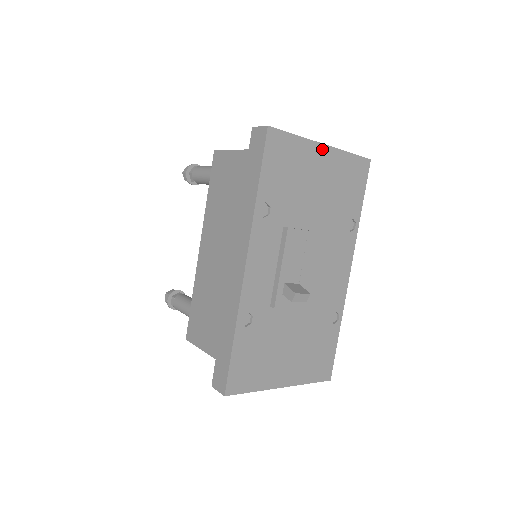
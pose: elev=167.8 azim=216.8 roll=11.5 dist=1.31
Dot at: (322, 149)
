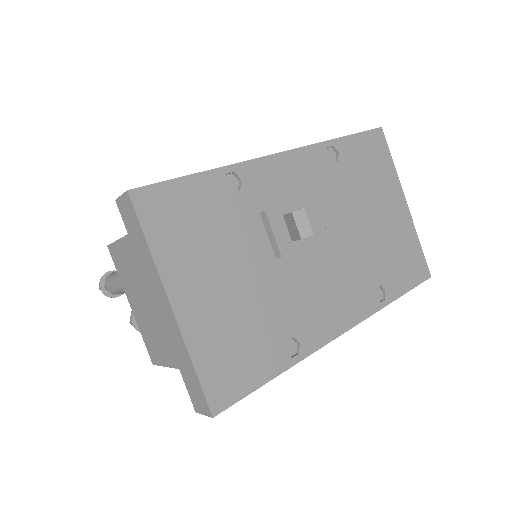
Dot at: (403, 202)
